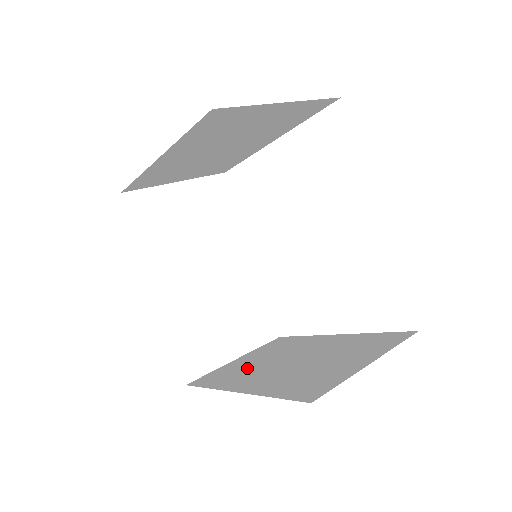
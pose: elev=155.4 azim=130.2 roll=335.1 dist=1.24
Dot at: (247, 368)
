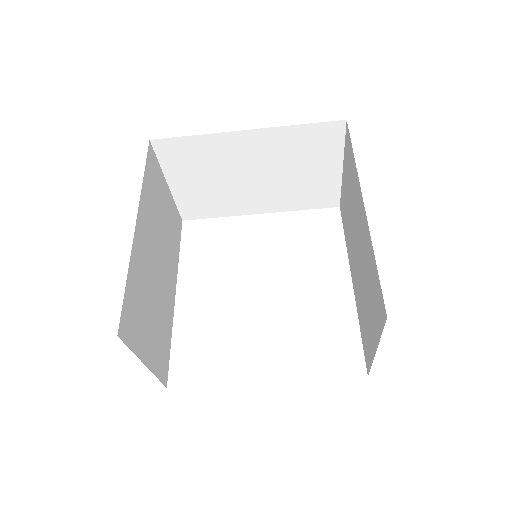
Dot at: occluded
